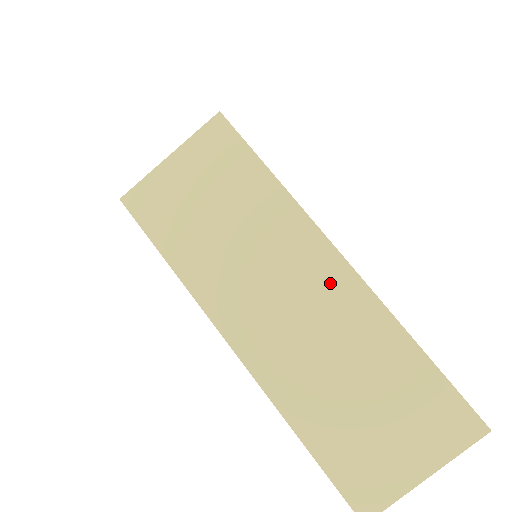
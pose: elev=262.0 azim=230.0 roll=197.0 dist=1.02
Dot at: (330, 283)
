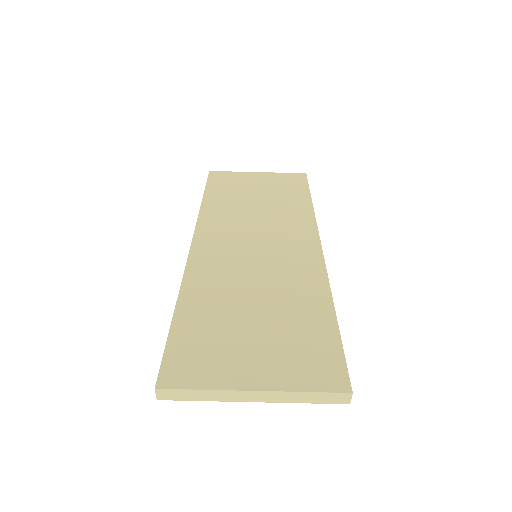
Dot at: (298, 250)
